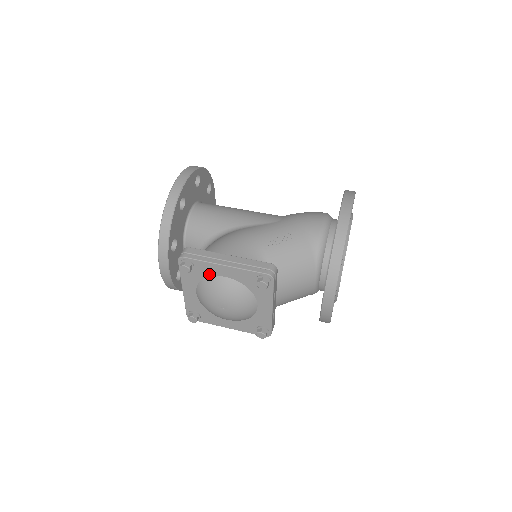
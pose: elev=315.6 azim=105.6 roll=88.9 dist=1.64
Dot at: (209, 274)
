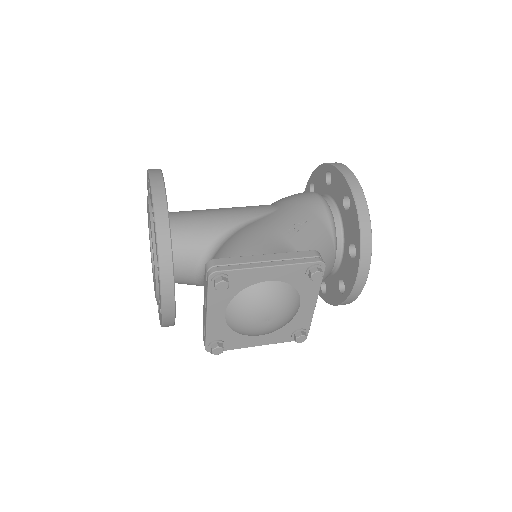
Dot at: (247, 284)
